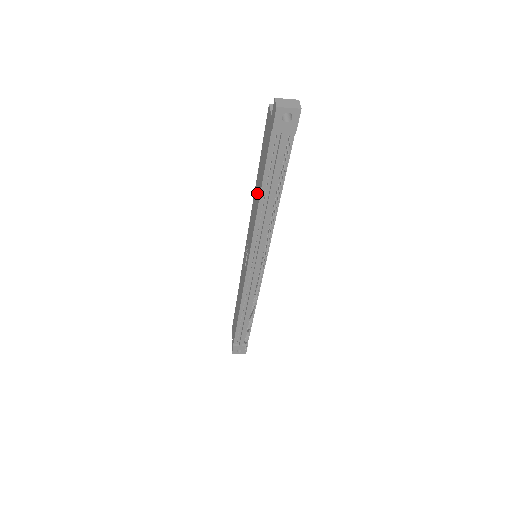
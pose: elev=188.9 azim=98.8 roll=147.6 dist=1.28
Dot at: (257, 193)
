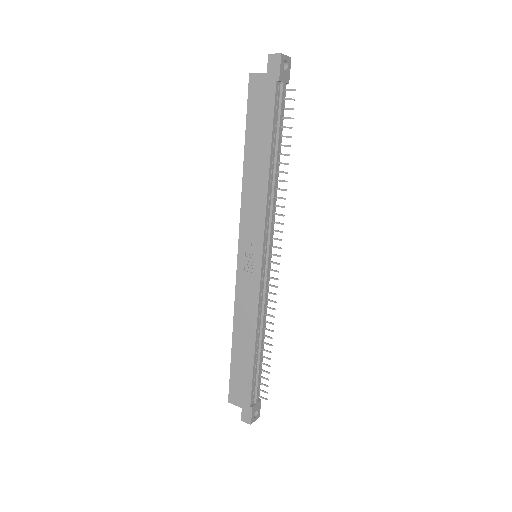
Dot at: (257, 167)
